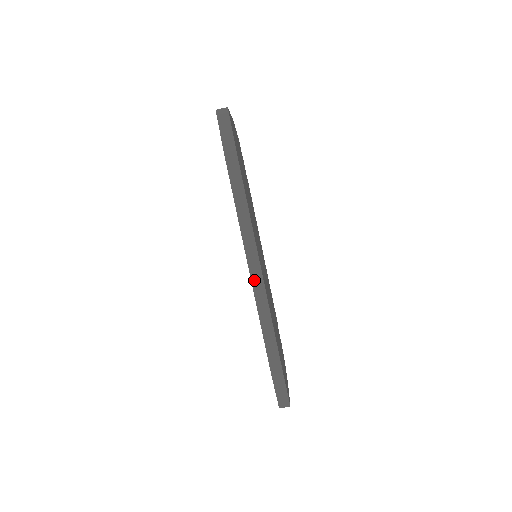
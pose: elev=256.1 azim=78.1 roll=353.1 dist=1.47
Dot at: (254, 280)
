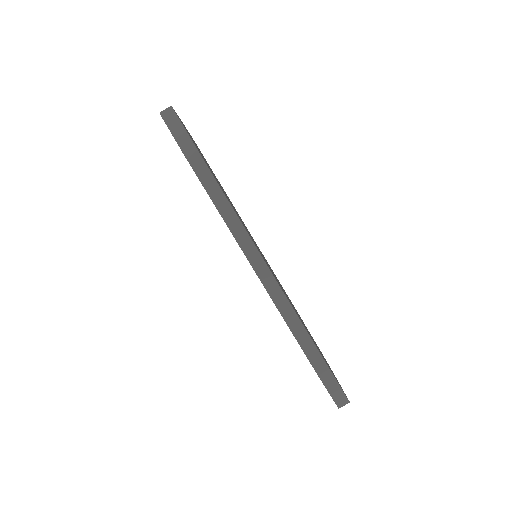
Dot at: (264, 281)
